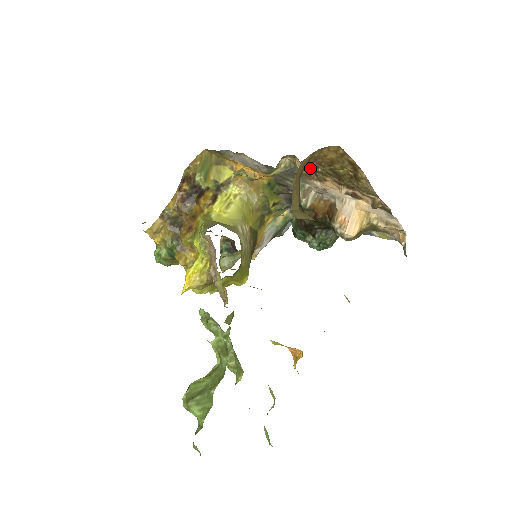
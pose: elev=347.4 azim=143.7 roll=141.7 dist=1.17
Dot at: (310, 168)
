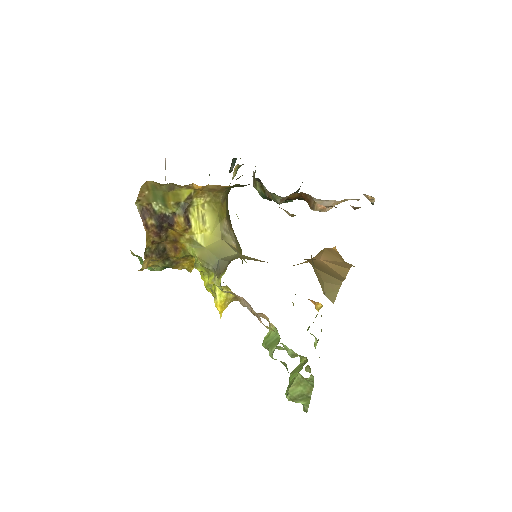
Dot at: occluded
